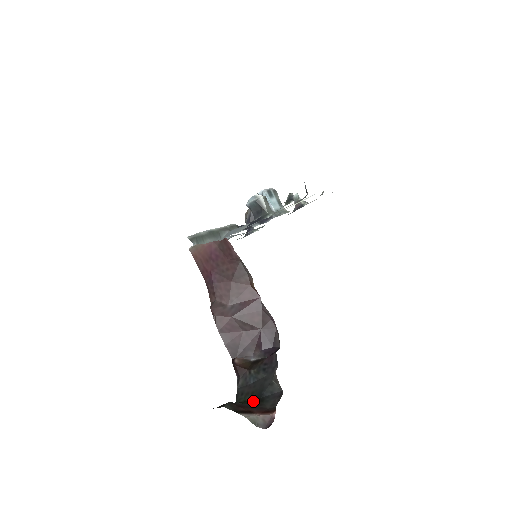
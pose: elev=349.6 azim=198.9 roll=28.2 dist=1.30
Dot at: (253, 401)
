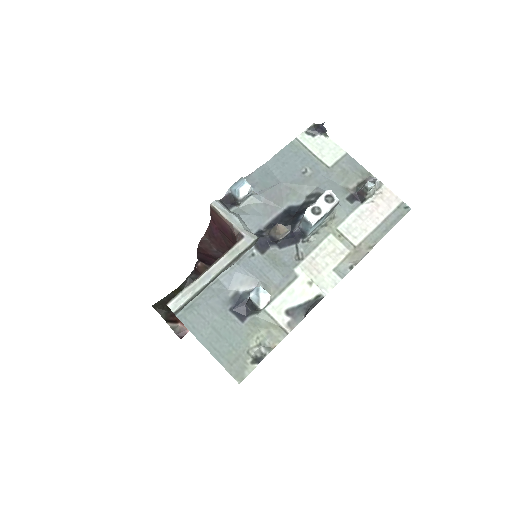
Dot at: occluded
